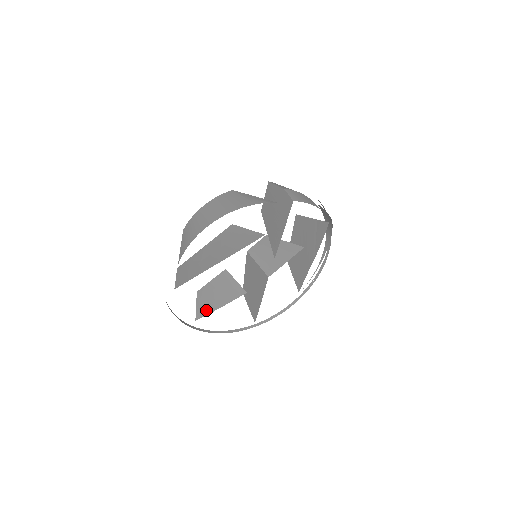
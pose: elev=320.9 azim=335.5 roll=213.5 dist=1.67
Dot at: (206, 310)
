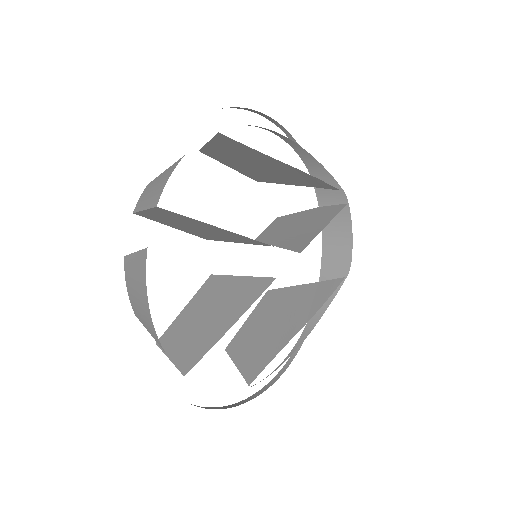
Dot at: occluded
